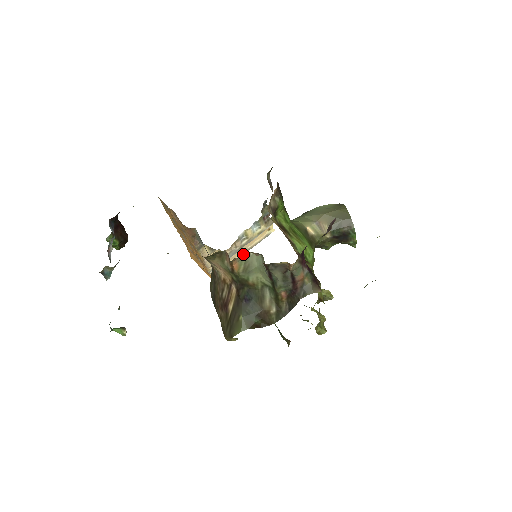
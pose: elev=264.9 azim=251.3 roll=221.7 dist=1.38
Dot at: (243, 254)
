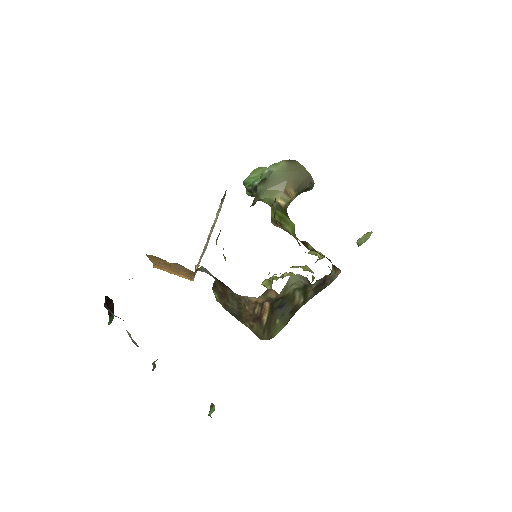
Dot at: (207, 240)
